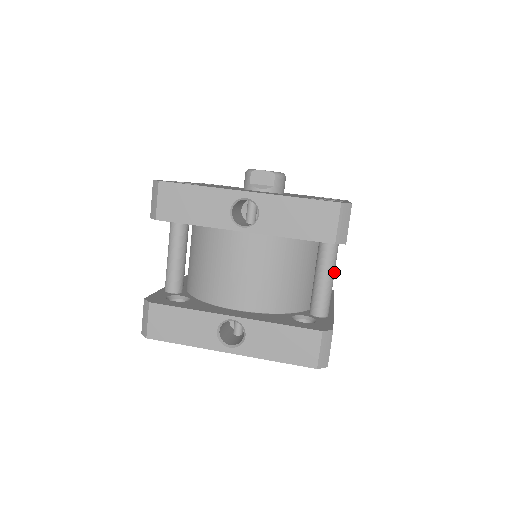
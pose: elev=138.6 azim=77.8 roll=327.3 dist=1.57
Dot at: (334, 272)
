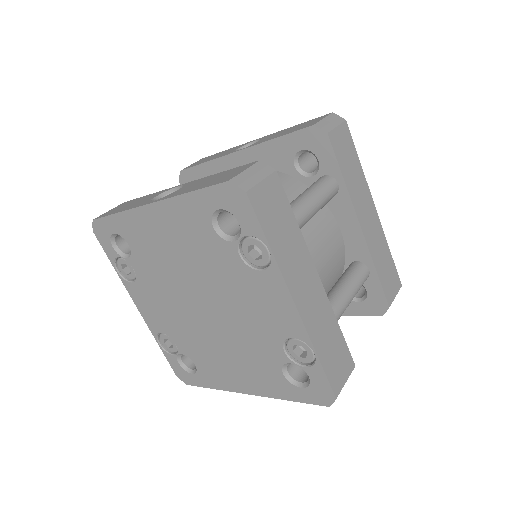
Dot at: (320, 198)
